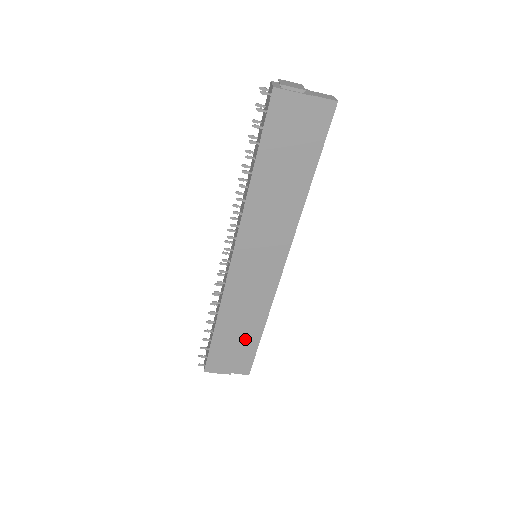
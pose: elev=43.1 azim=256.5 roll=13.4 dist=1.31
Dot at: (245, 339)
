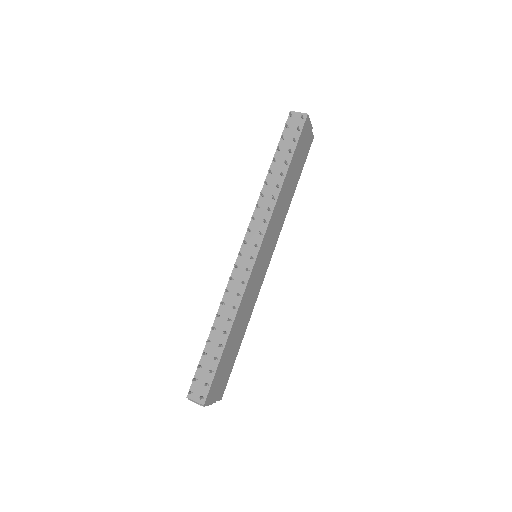
Dot at: (233, 351)
